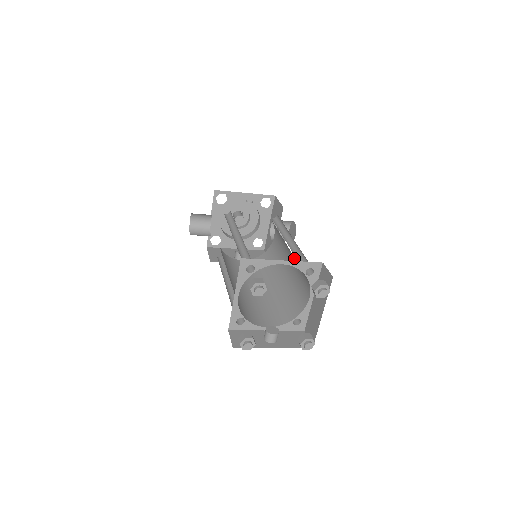
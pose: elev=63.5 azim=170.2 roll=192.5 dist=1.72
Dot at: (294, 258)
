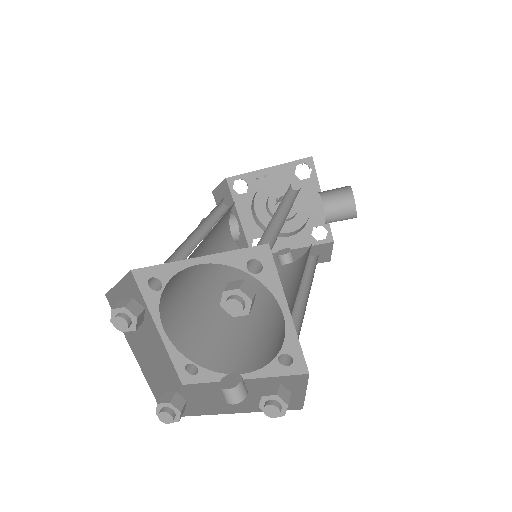
Dot at: occluded
